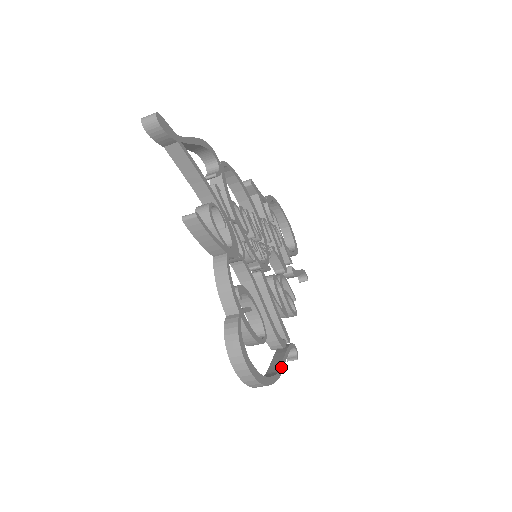
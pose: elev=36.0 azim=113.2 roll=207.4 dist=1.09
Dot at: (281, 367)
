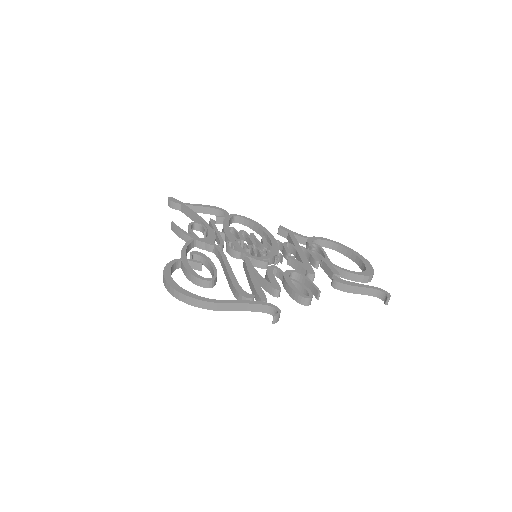
Dot at: (225, 301)
